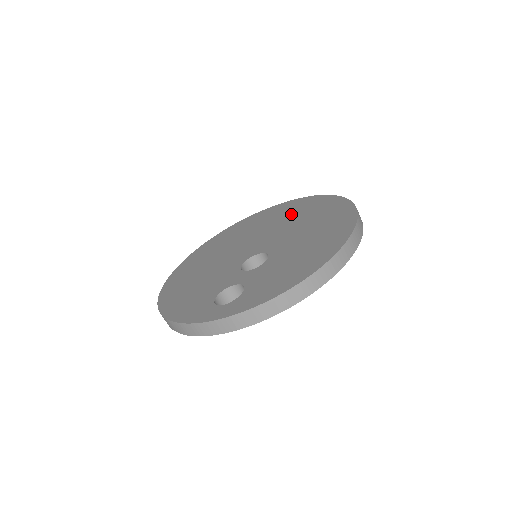
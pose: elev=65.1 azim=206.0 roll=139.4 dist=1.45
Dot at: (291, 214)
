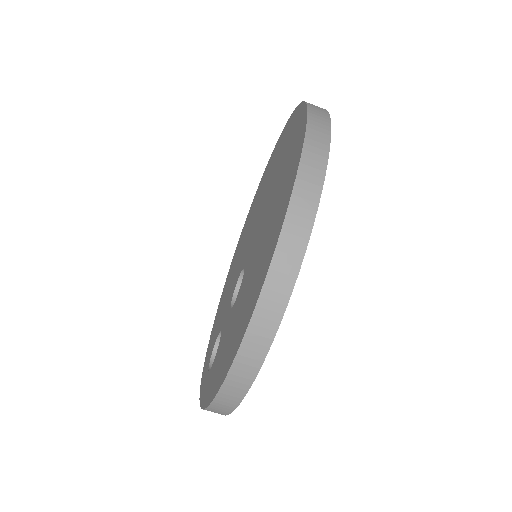
Dot at: (281, 163)
